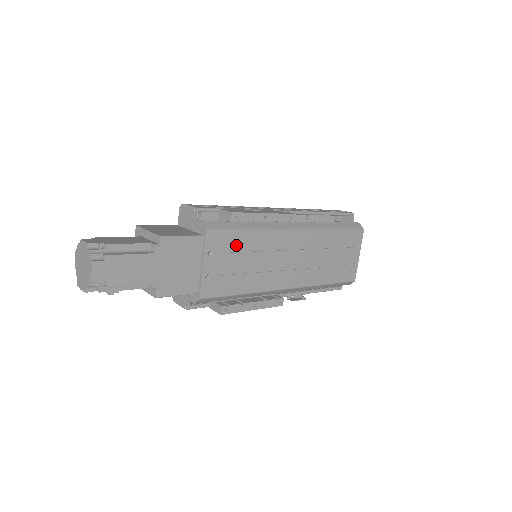
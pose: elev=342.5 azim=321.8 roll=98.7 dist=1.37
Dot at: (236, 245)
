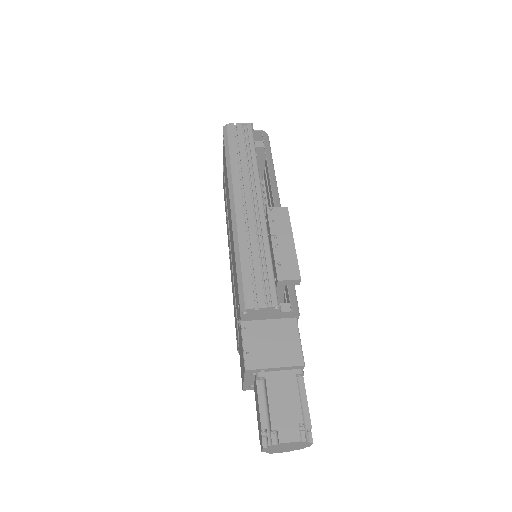
Dot at: occluded
